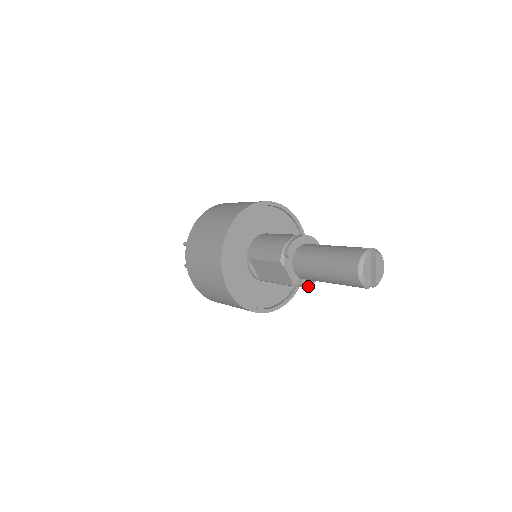
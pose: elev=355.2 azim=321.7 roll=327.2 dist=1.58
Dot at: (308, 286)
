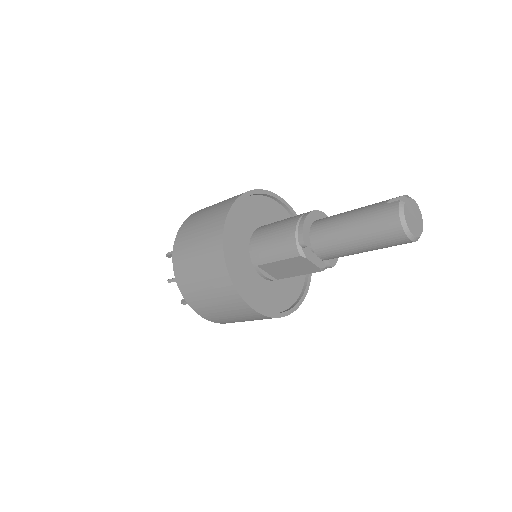
Dot at: occluded
